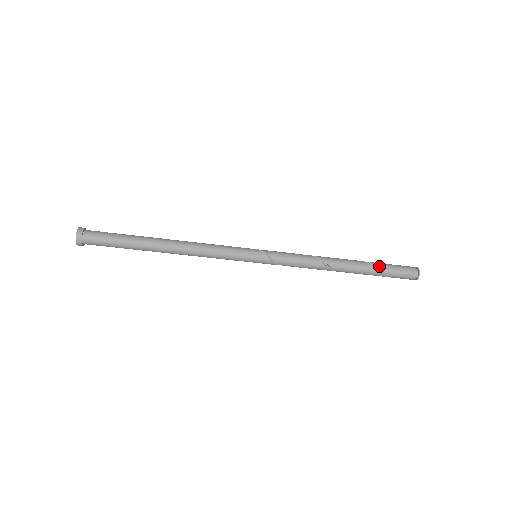
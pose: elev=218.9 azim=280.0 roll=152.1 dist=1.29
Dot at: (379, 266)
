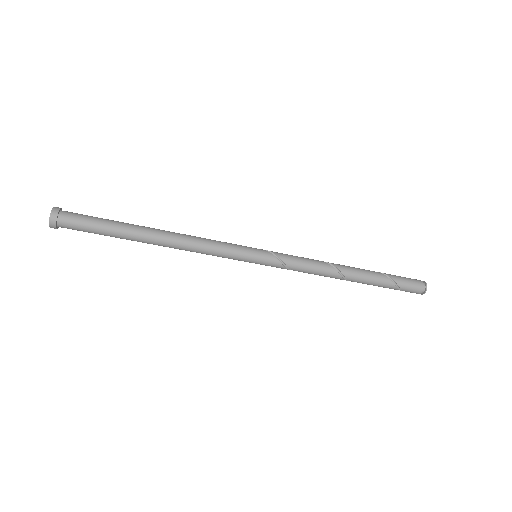
Dot at: (384, 273)
